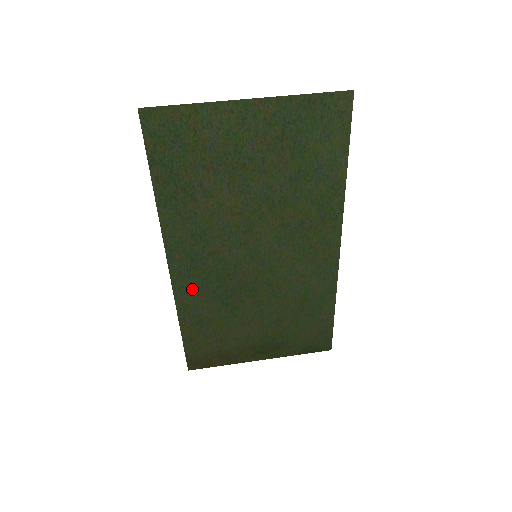
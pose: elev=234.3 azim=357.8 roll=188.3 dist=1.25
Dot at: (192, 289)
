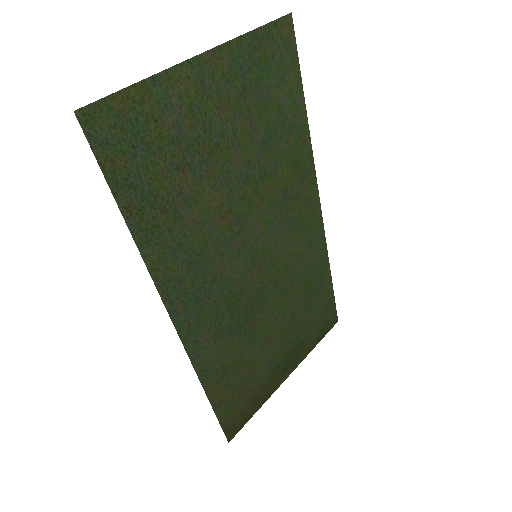
Dot at: (206, 338)
